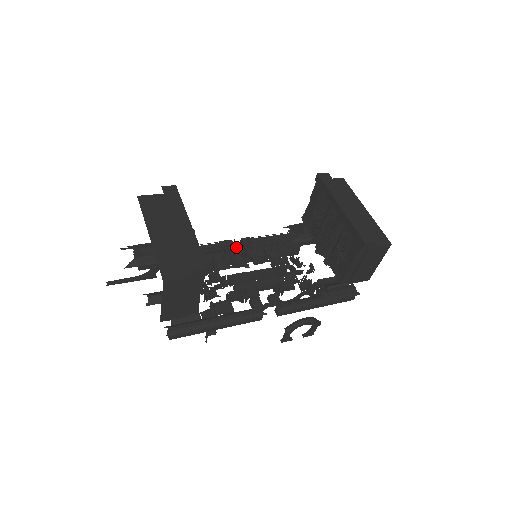
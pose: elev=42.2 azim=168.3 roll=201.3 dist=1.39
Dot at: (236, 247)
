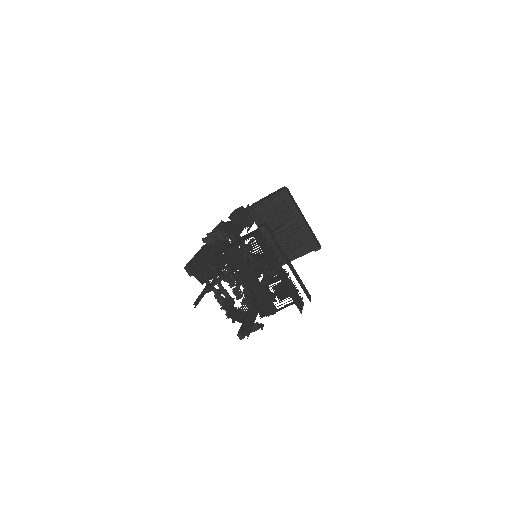
Dot at: occluded
